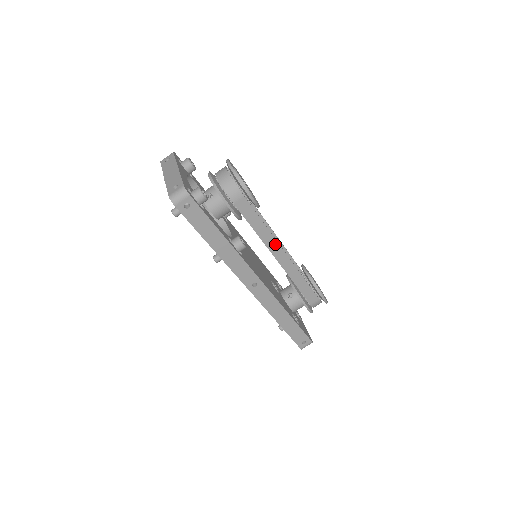
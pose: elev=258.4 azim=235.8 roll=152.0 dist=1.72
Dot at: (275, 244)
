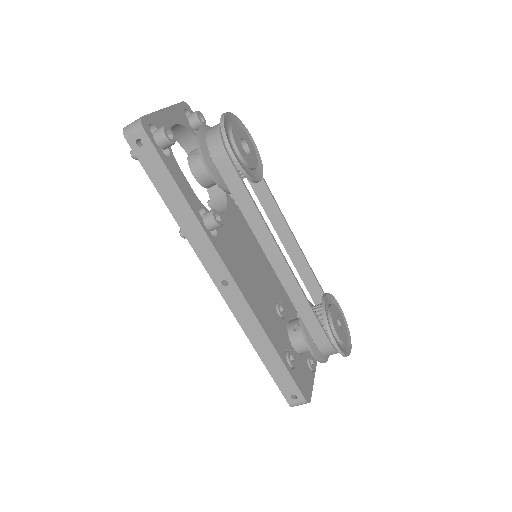
Dot at: (269, 238)
